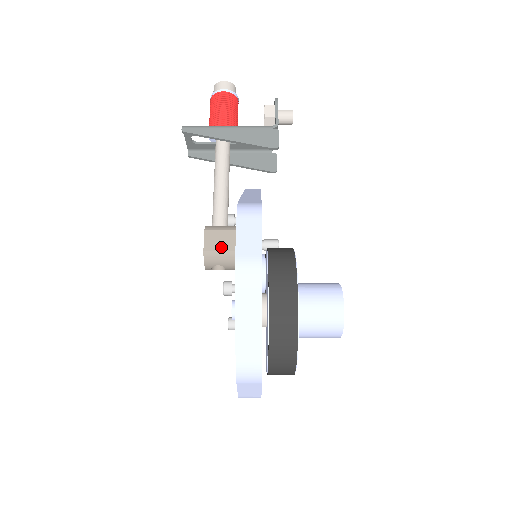
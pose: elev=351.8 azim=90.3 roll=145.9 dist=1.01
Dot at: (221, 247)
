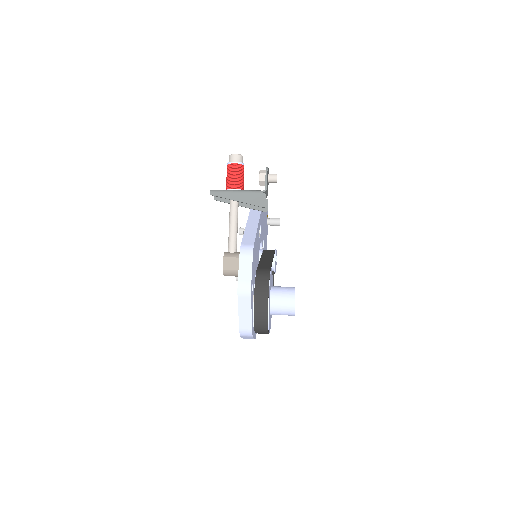
Dot at: (232, 268)
